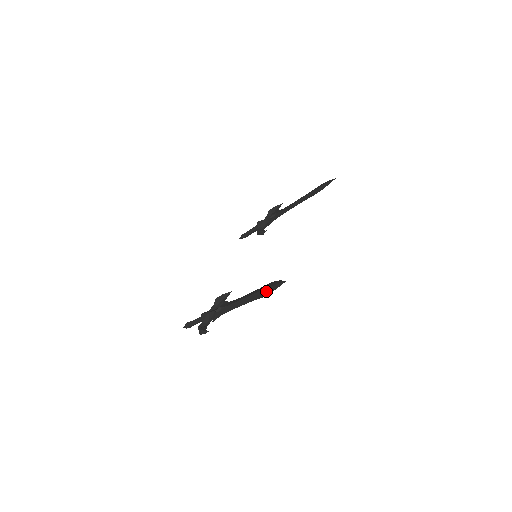
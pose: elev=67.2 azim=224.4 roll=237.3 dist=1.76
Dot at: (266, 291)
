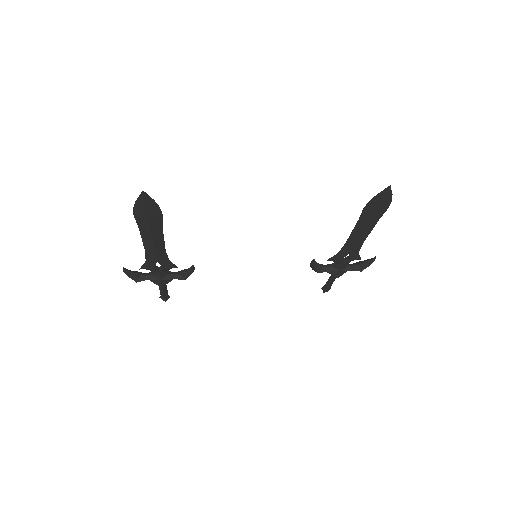
Dot at: (142, 210)
